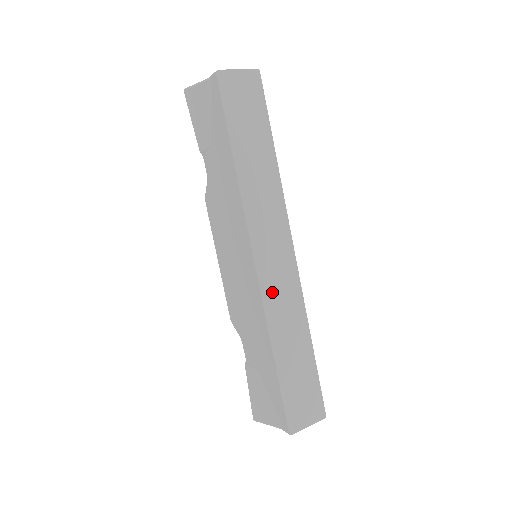
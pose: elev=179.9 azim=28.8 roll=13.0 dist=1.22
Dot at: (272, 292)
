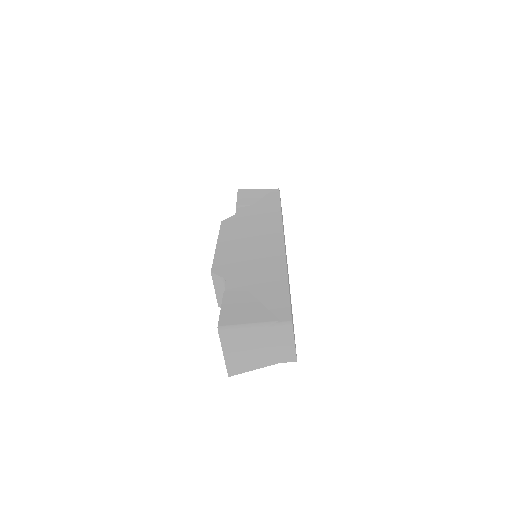
Dot at: occluded
